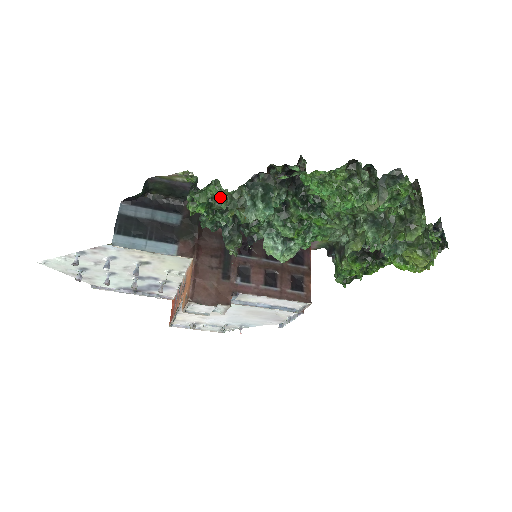
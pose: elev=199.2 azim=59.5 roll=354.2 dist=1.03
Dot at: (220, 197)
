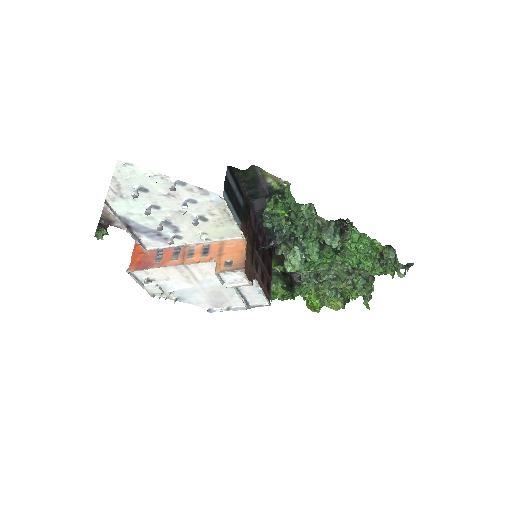
Dot at: (308, 215)
